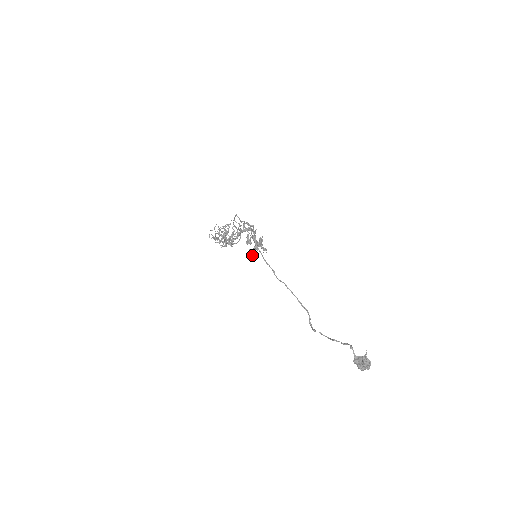
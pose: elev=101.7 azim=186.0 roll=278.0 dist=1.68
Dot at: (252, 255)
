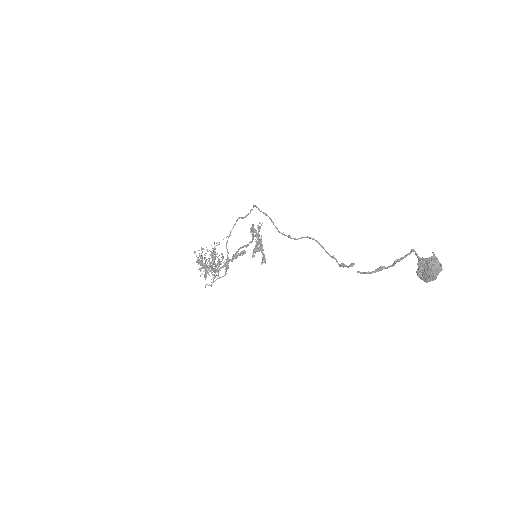
Dot at: (254, 248)
